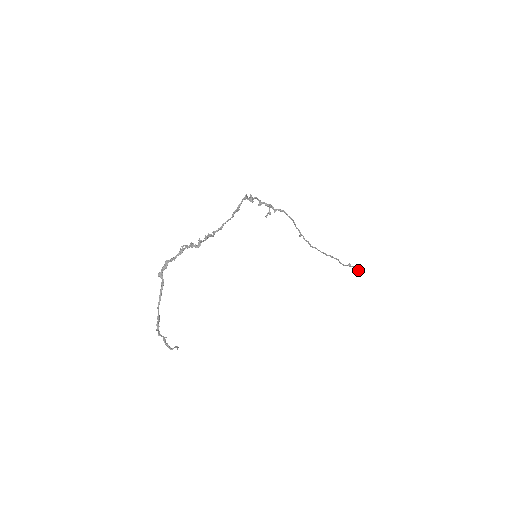
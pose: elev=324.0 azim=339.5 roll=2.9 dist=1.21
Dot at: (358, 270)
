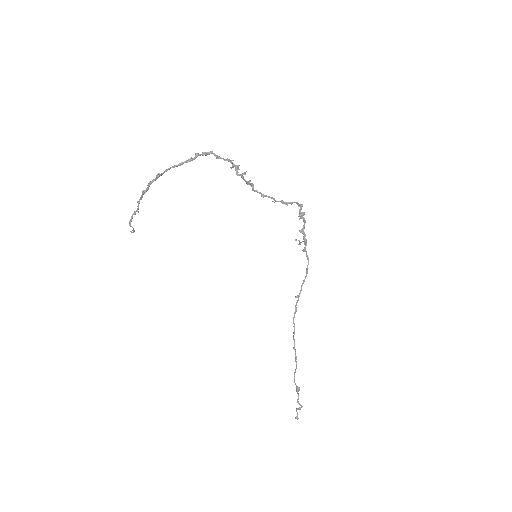
Dot at: (297, 416)
